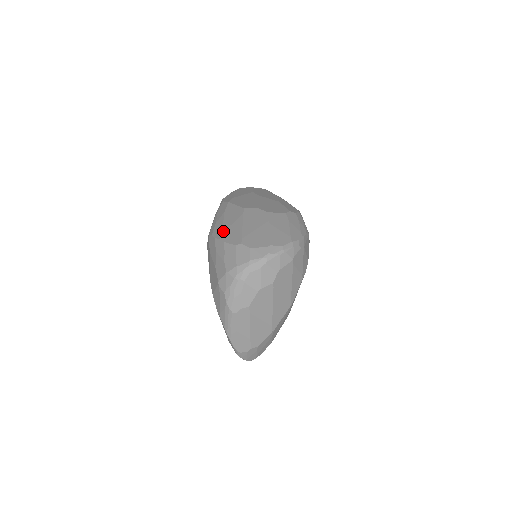
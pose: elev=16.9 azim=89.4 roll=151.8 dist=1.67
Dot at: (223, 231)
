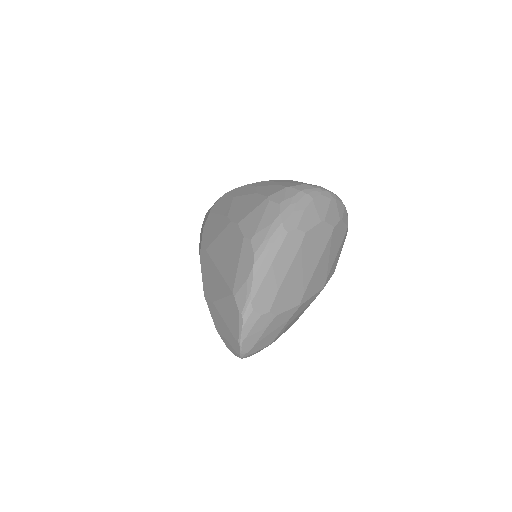
Dot at: occluded
